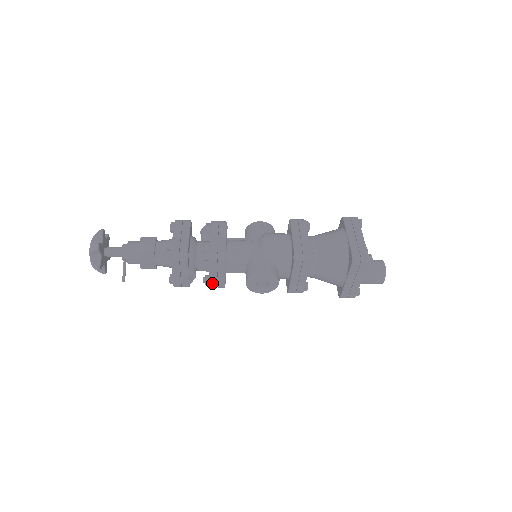
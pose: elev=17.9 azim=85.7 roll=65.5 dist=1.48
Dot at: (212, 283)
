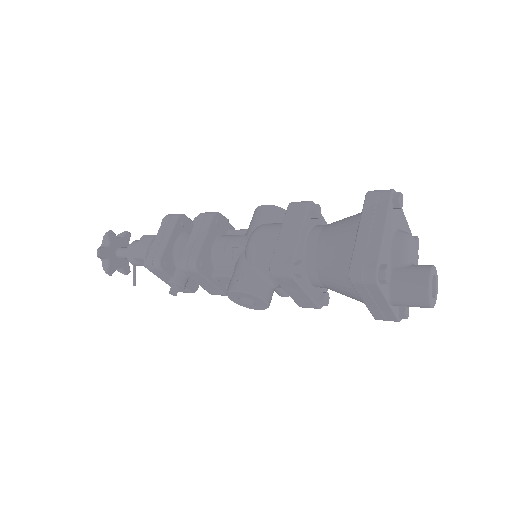
Dot at: (209, 291)
